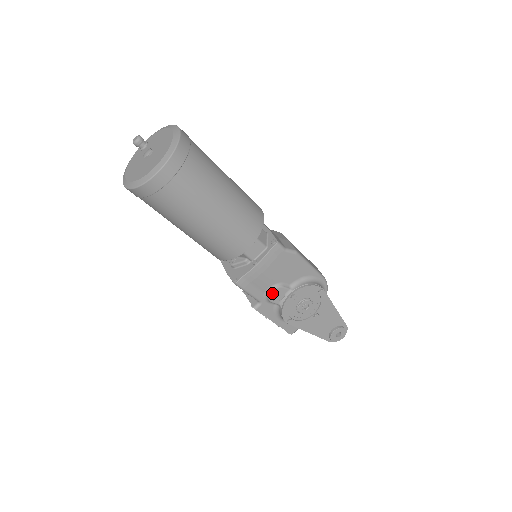
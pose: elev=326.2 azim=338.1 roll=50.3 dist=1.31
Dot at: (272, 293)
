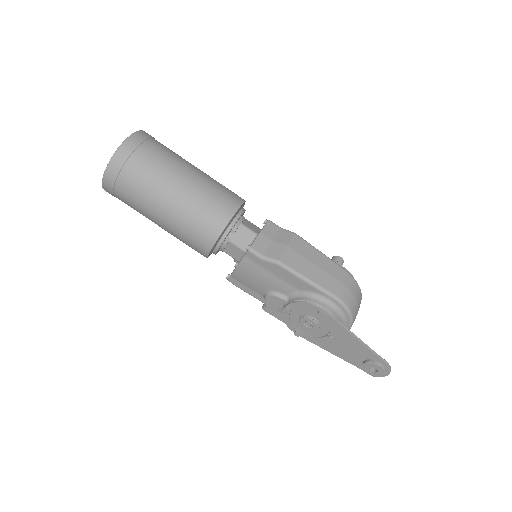
Dot at: (267, 299)
